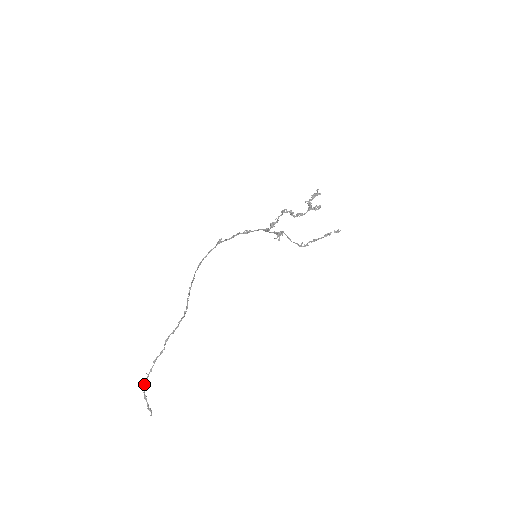
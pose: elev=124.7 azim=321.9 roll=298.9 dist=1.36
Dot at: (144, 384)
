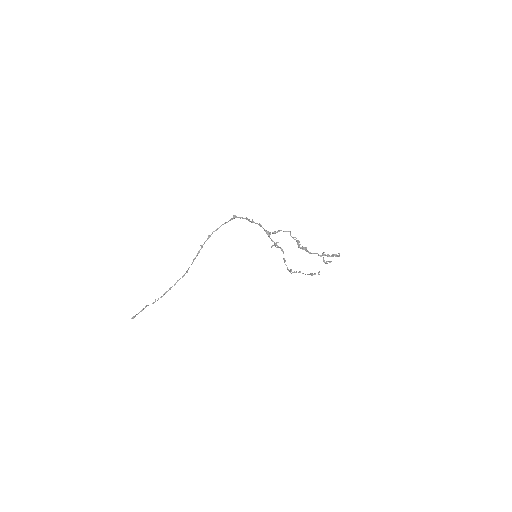
Dot at: occluded
